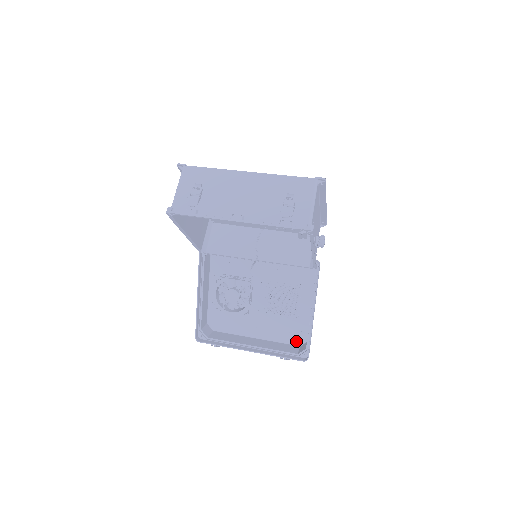
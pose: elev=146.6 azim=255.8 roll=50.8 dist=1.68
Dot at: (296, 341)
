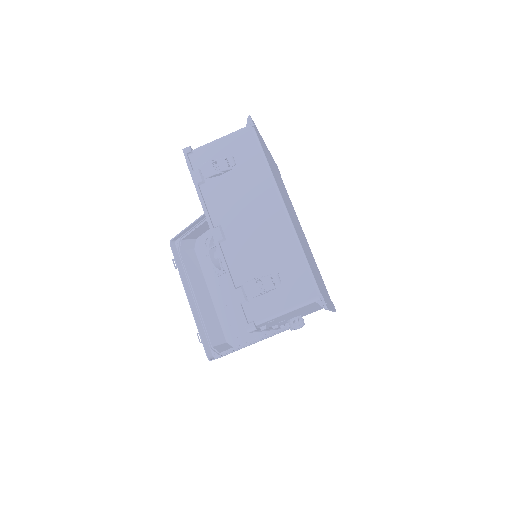
Dot at: (228, 336)
